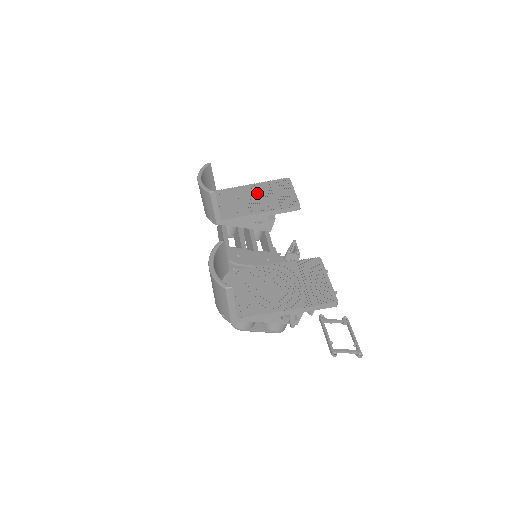
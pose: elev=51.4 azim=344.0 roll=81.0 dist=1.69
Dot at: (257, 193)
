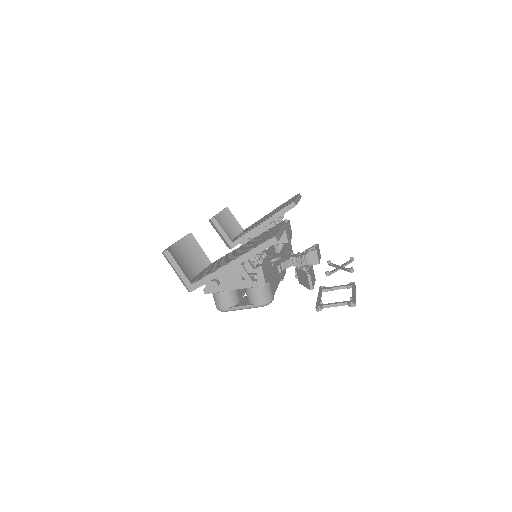
Dot at: (269, 214)
